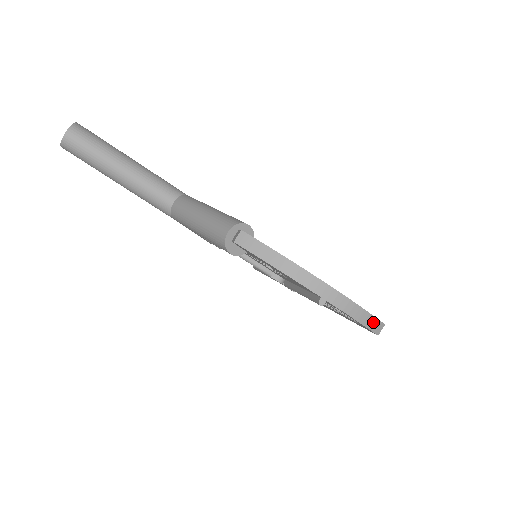
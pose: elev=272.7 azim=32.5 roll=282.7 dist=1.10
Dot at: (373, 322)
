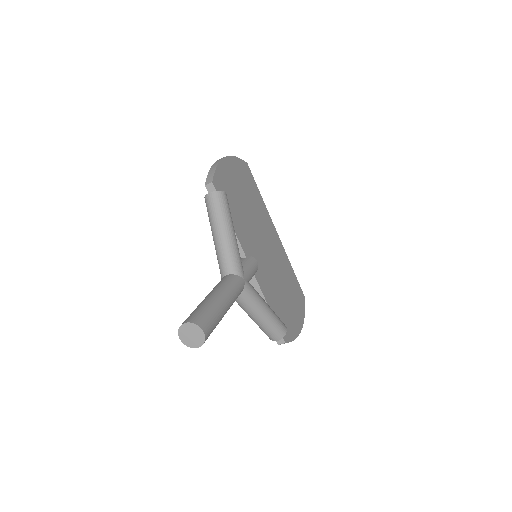
Dot at: occluded
